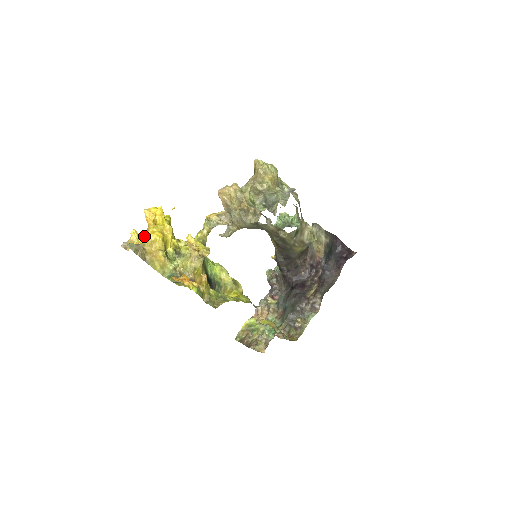
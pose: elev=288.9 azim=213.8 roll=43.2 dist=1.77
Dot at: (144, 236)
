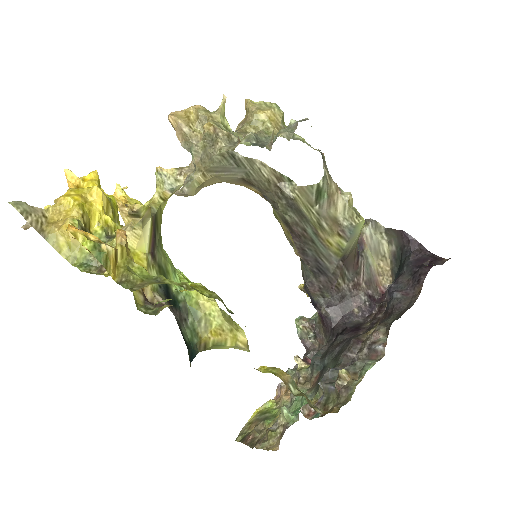
Dot at: occluded
